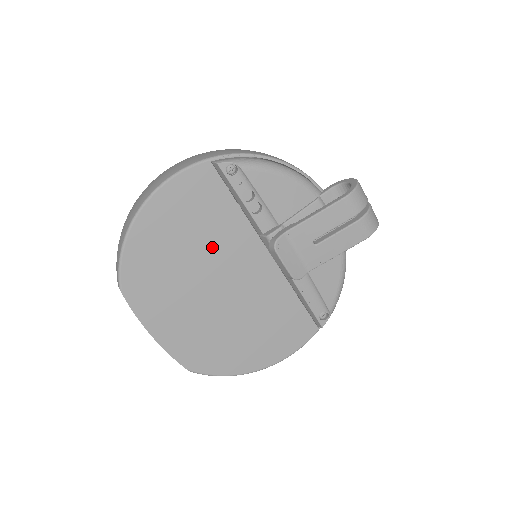
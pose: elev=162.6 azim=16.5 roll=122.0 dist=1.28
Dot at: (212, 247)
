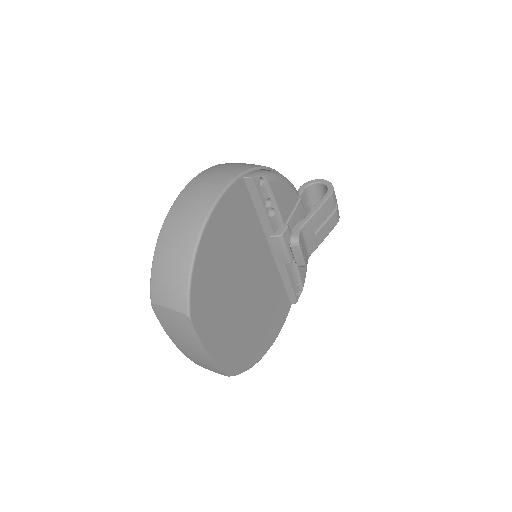
Dot at: (242, 255)
